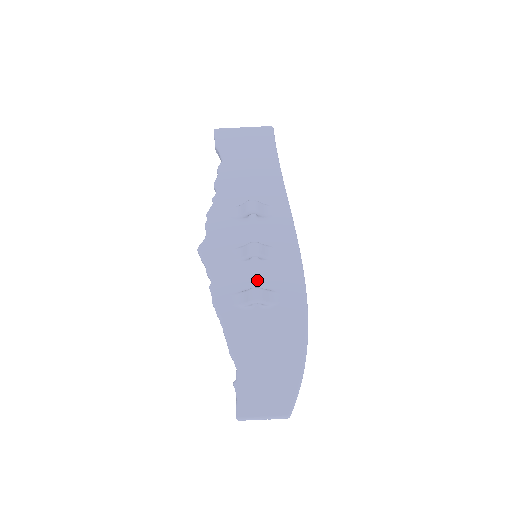
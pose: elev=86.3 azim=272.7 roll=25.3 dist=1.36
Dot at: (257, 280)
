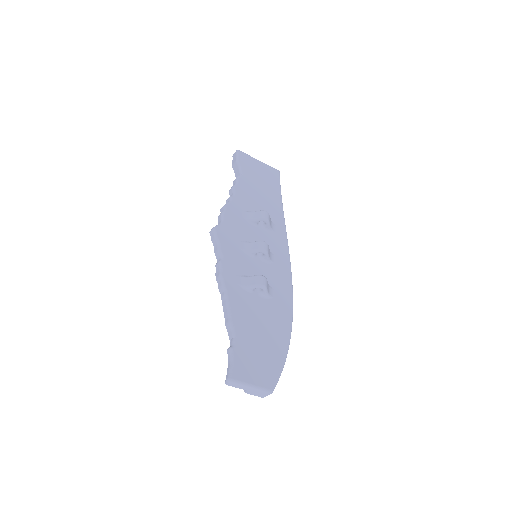
Dot at: (258, 273)
